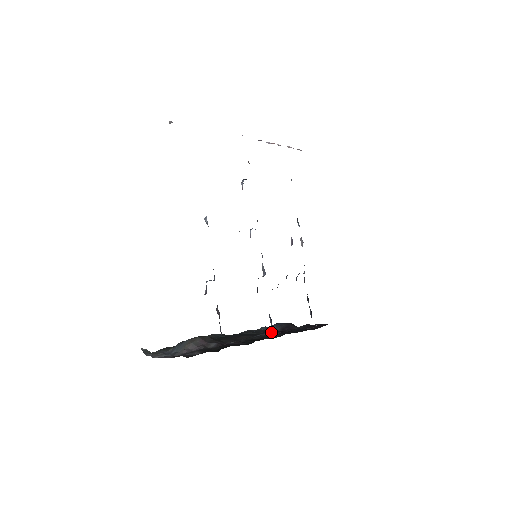
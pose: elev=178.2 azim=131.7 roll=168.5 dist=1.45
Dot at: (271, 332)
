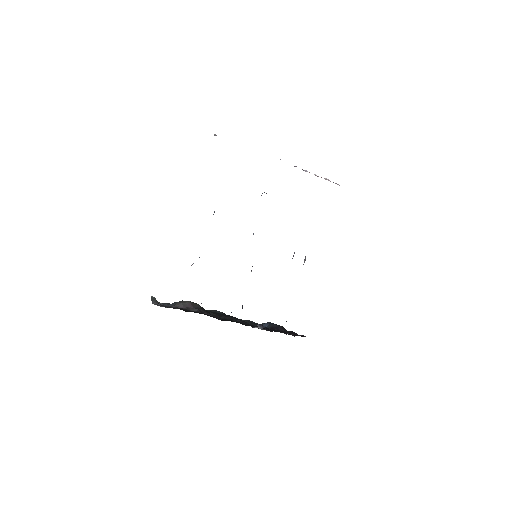
Dot at: (259, 325)
